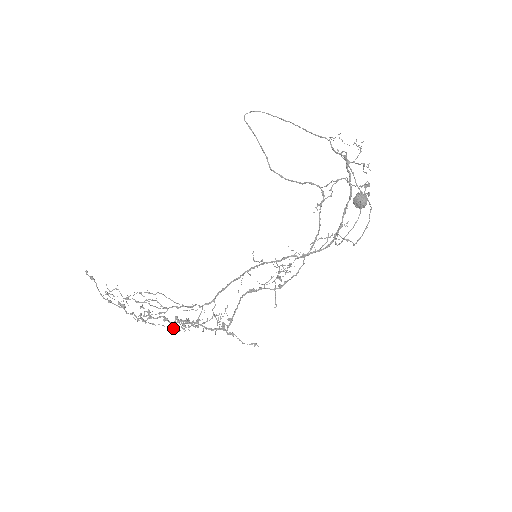
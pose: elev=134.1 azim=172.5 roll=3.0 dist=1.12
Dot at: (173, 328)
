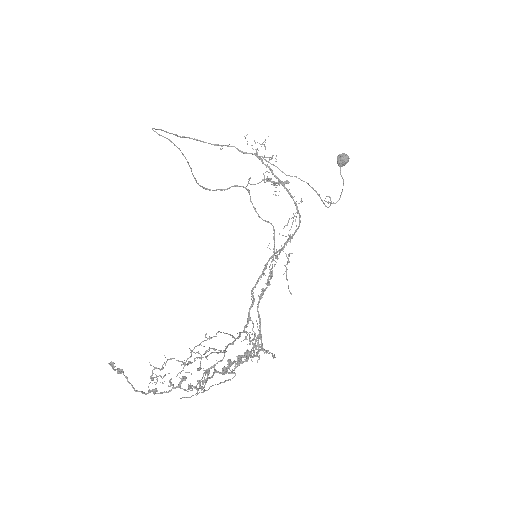
Dot at: (224, 381)
